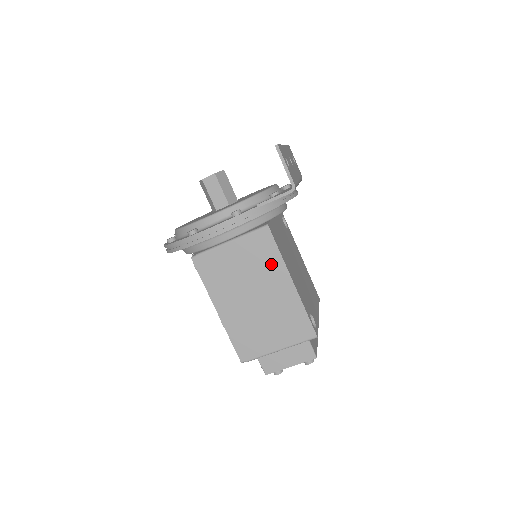
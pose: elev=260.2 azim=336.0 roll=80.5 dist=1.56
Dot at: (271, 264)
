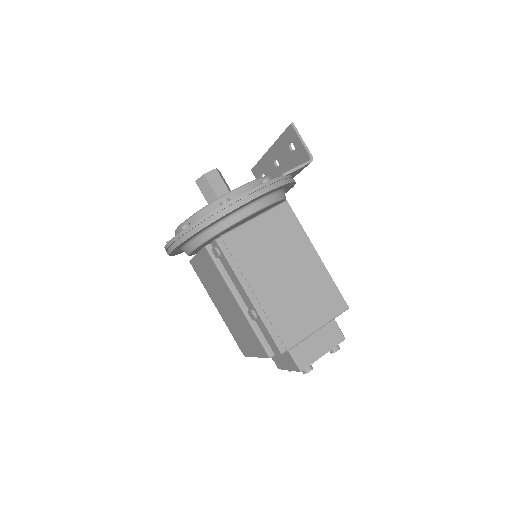
Dot at: (295, 238)
